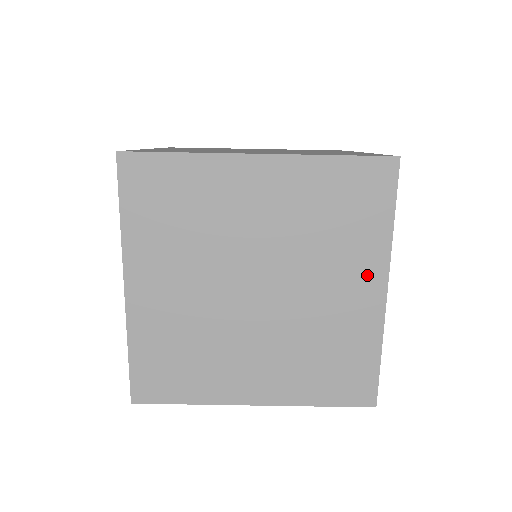
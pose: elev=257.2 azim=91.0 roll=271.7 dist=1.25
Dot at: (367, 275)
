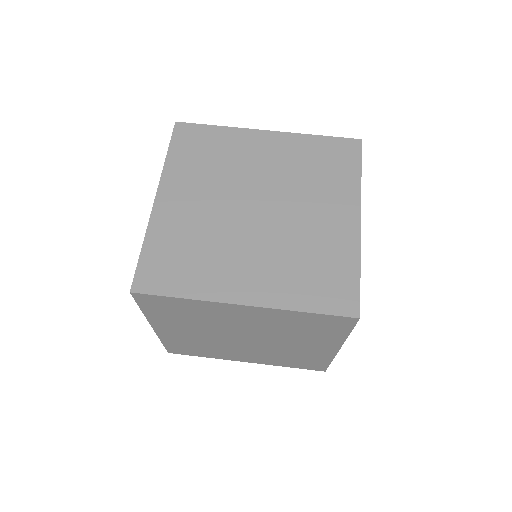
Dot at: (344, 207)
